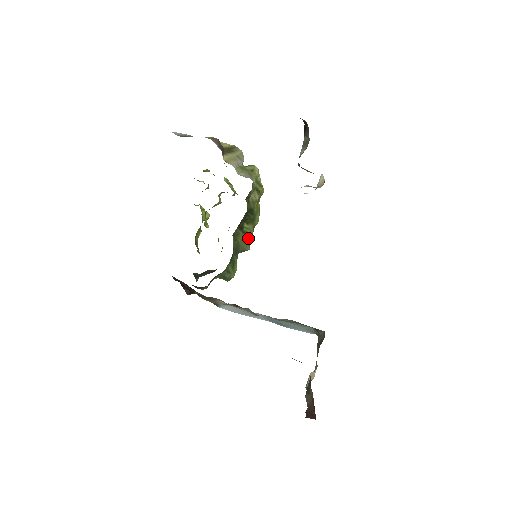
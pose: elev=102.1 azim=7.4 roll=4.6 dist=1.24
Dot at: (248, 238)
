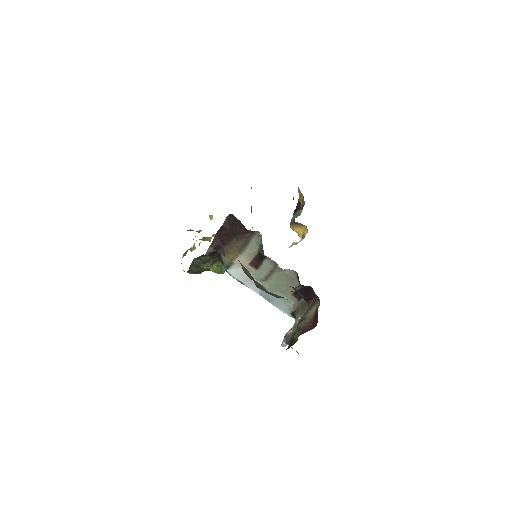
Dot at: occluded
